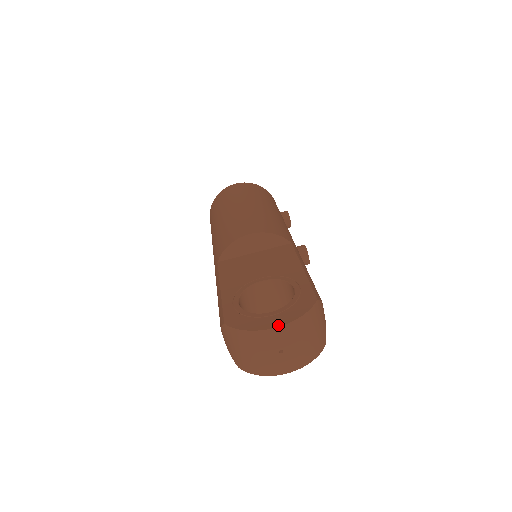
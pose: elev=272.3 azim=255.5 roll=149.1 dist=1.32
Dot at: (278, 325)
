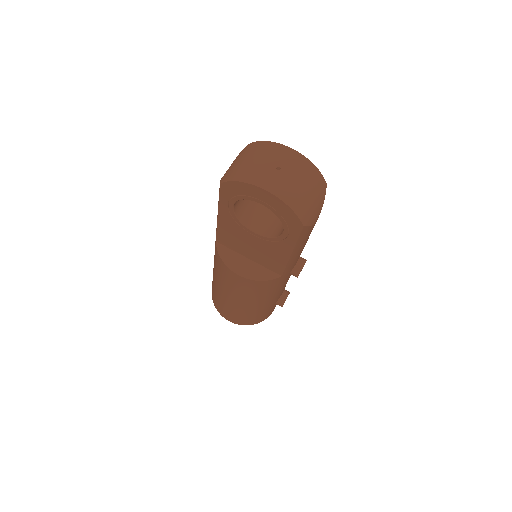
Dot at: (294, 151)
